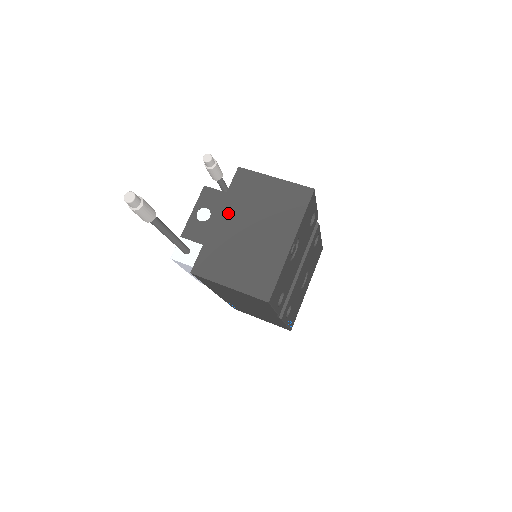
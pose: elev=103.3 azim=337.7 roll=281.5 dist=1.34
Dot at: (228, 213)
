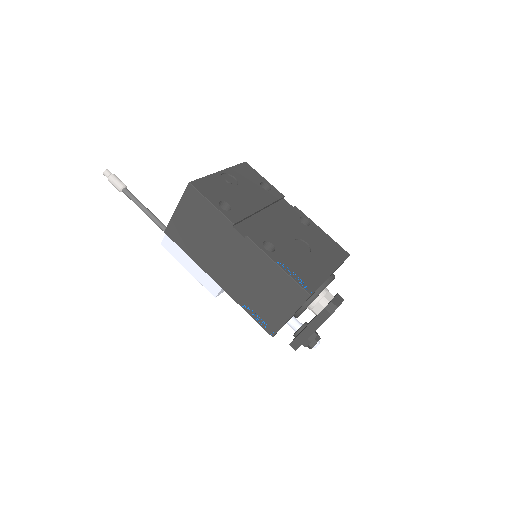
Dot at: occluded
